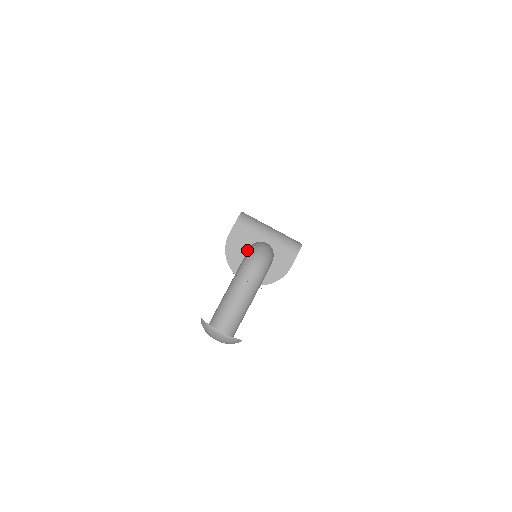
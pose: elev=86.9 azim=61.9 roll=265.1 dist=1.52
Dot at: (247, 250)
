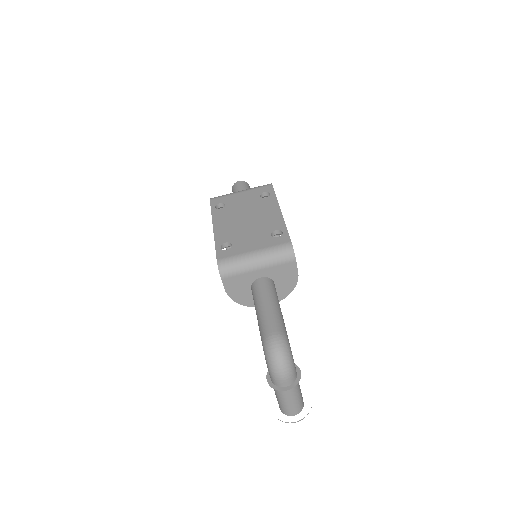
Dot at: (250, 288)
